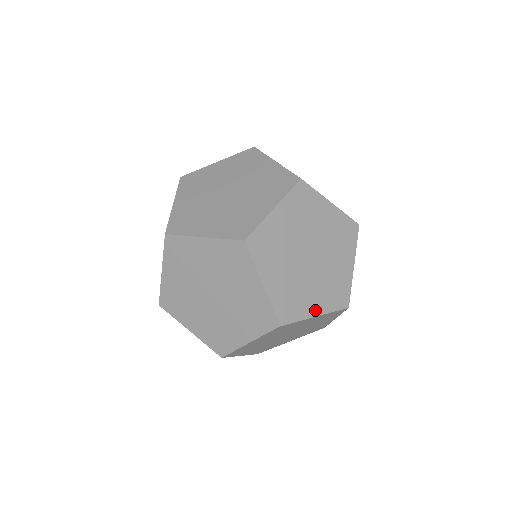
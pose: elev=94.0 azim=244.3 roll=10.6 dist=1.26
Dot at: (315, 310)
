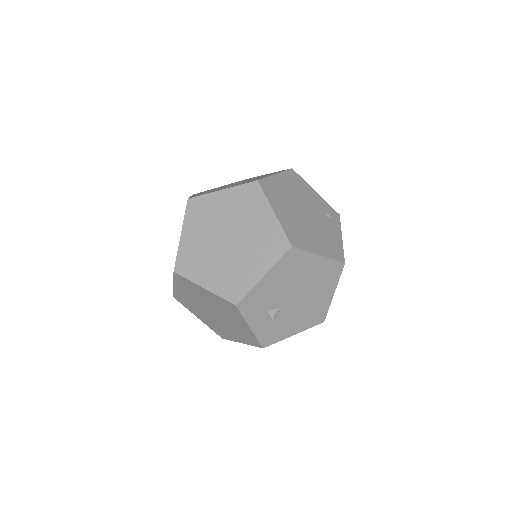
Dot at: (206, 283)
